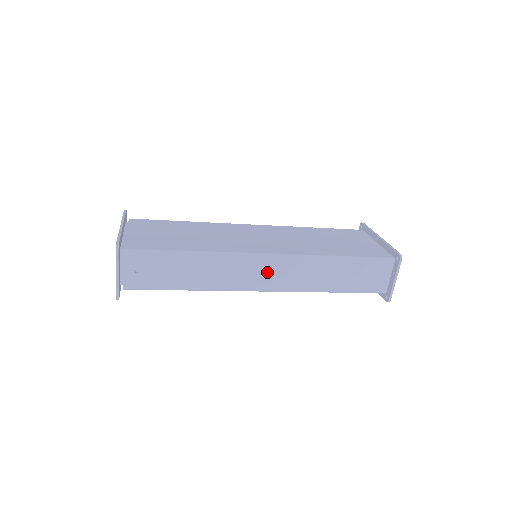
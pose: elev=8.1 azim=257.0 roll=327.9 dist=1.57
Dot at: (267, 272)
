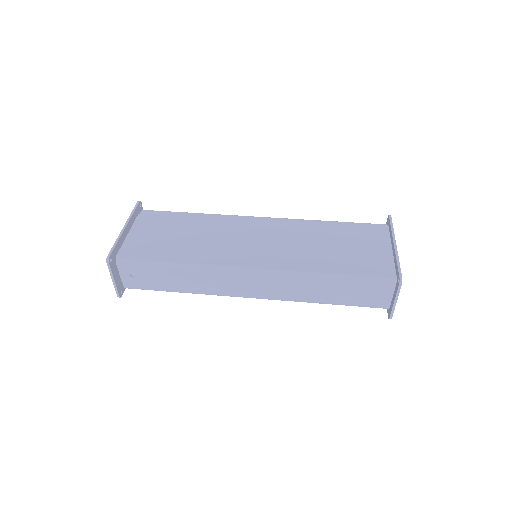
Dot at: (253, 283)
